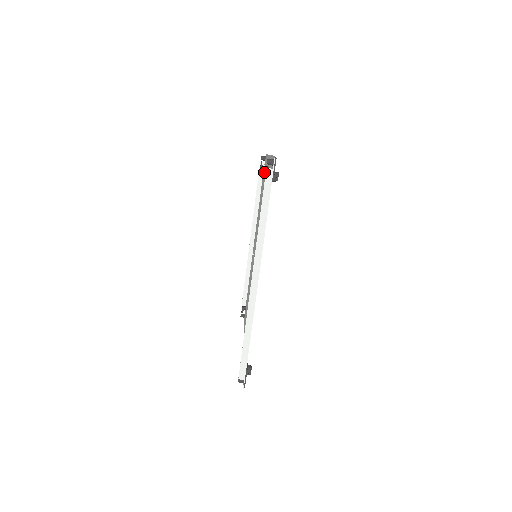
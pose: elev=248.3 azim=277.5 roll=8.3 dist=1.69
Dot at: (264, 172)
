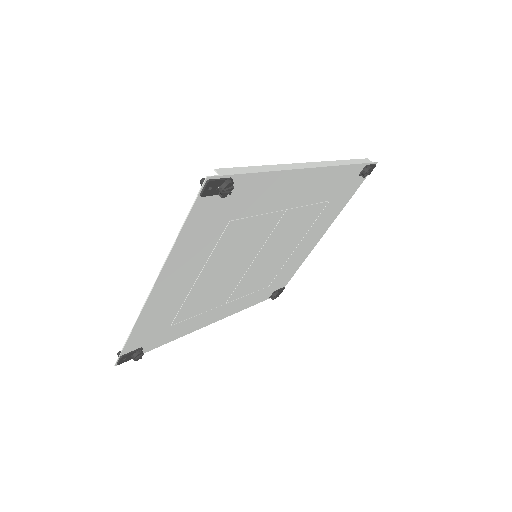
Dot at: (282, 278)
